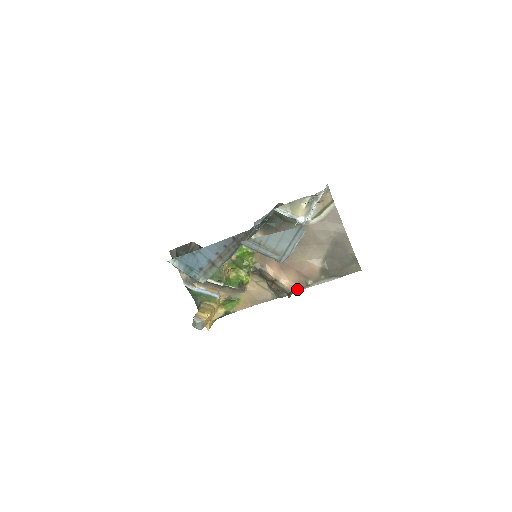
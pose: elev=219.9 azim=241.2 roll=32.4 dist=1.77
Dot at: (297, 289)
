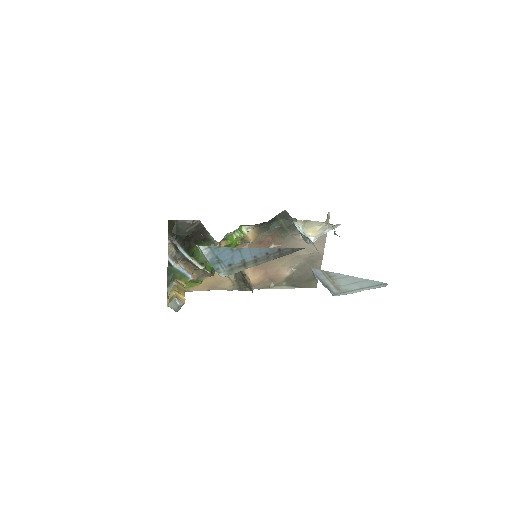
Dot at: (258, 287)
